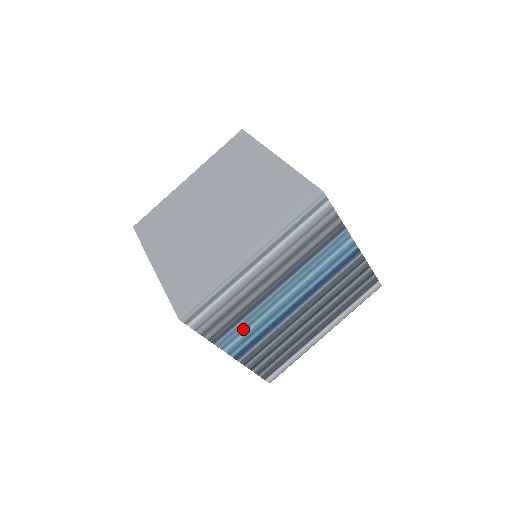
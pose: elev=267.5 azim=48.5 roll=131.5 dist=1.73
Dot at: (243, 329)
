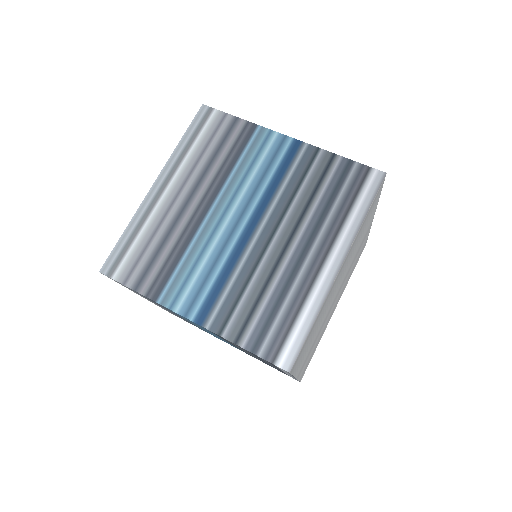
Dot at: (188, 275)
